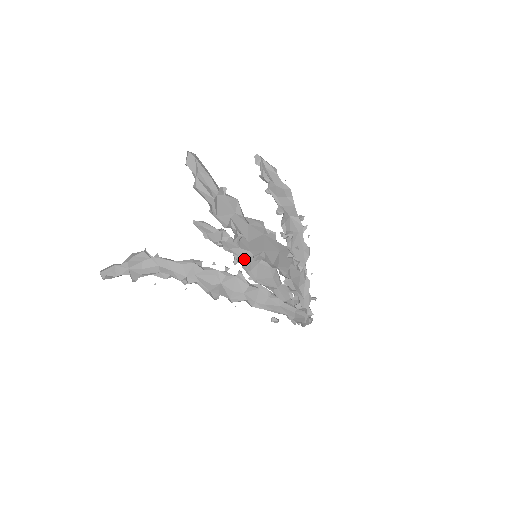
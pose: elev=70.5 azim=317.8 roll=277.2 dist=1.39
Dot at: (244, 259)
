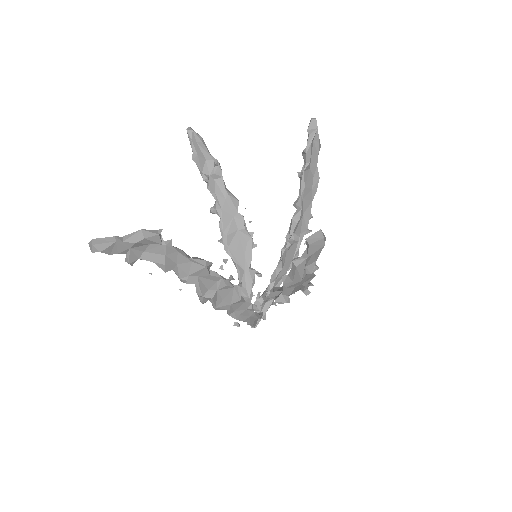
Dot at: (225, 216)
